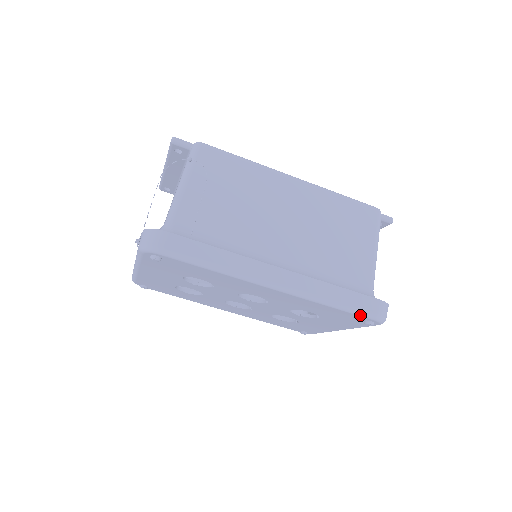
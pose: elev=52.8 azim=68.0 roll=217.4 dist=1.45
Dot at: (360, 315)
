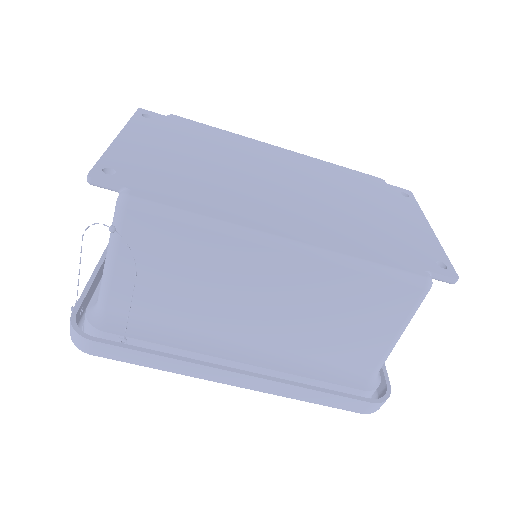
Dot at: (342, 408)
